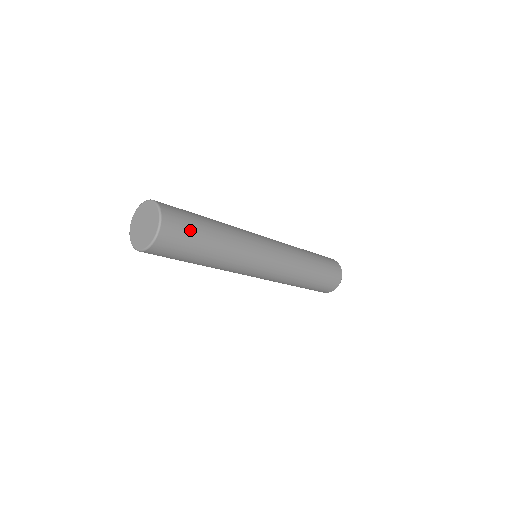
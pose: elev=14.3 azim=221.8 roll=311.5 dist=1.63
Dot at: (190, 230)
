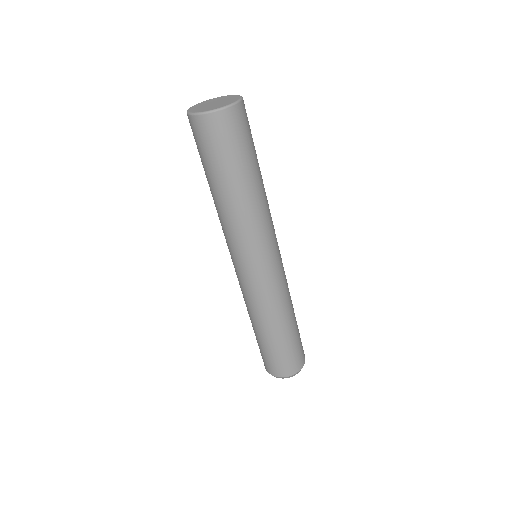
Dot at: (242, 145)
